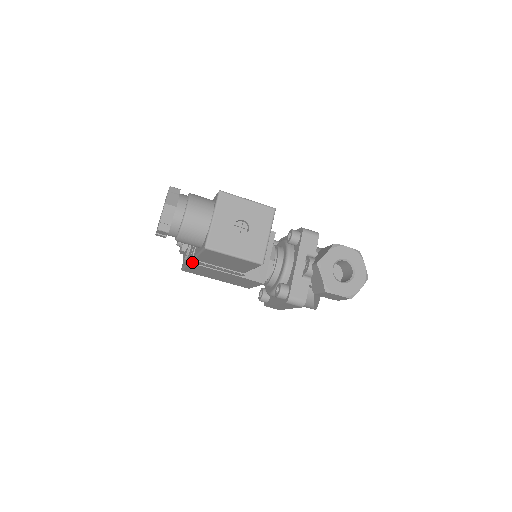
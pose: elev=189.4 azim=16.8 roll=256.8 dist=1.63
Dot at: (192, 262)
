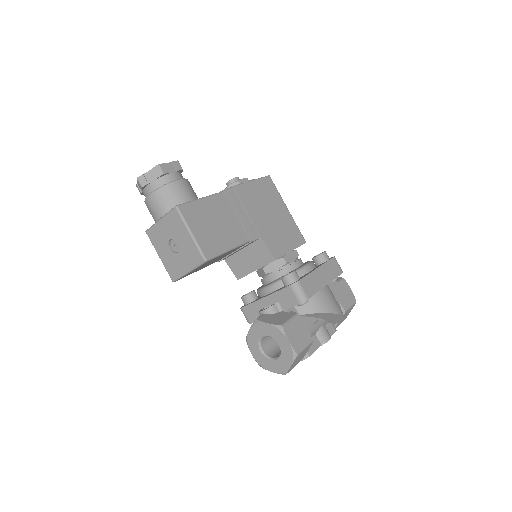
Dot at: occluded
